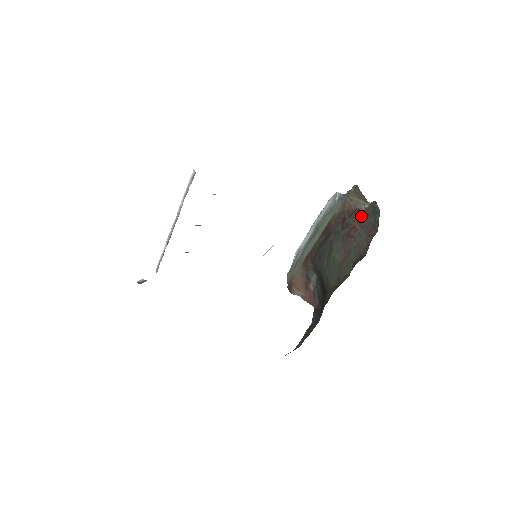
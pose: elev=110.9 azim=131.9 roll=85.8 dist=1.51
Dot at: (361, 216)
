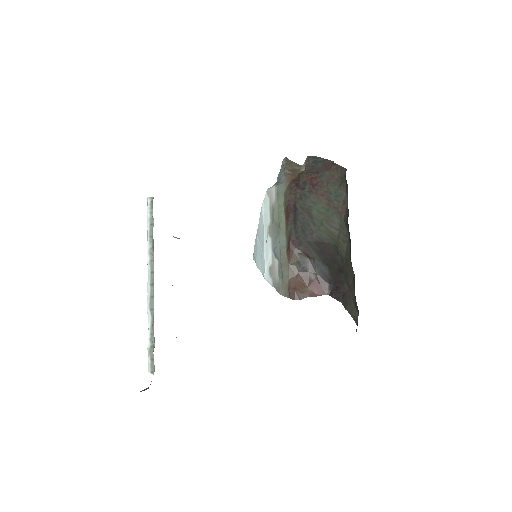
Dot at: (308, 171)
